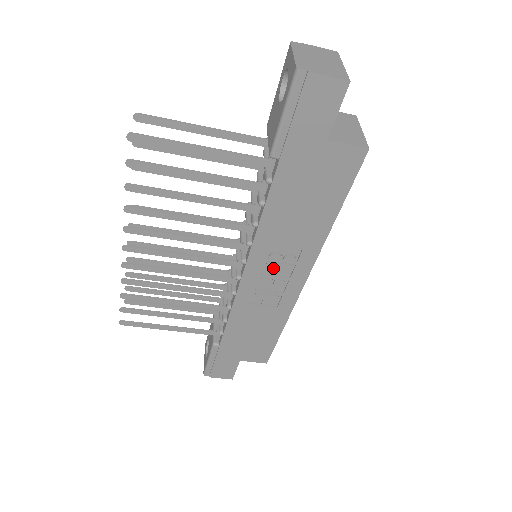
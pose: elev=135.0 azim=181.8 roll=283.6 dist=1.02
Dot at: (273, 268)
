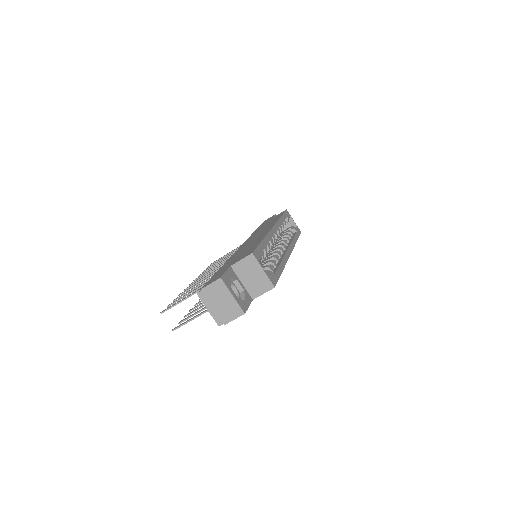
Dot at: occluded
